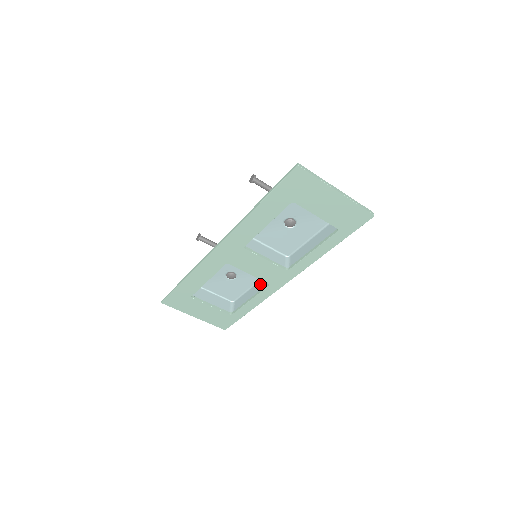
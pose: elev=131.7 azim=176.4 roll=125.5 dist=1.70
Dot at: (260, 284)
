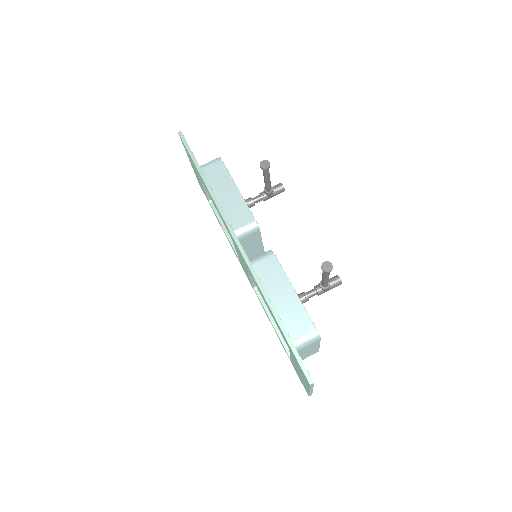
Dot at: occluded
